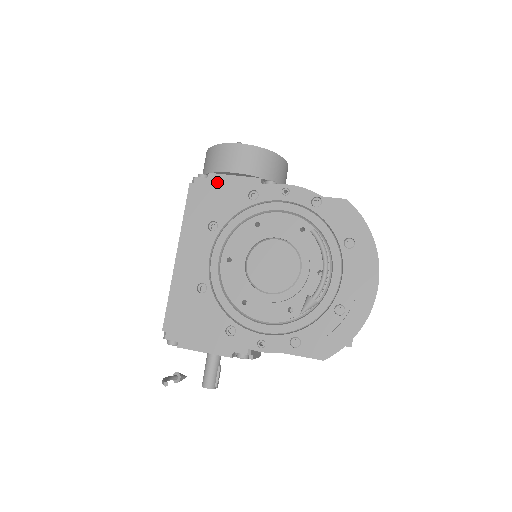
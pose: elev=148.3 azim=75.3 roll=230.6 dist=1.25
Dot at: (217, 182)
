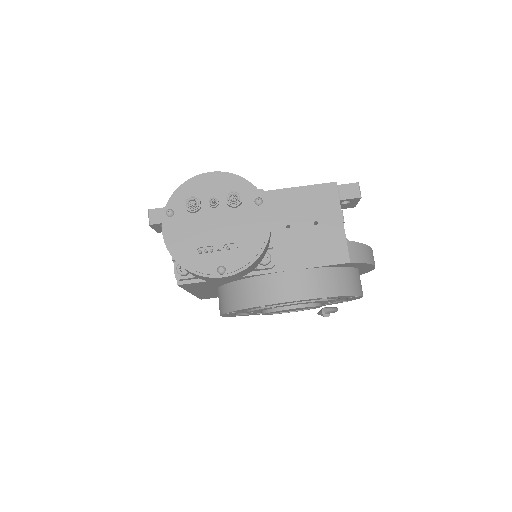
Dot at: occluded
